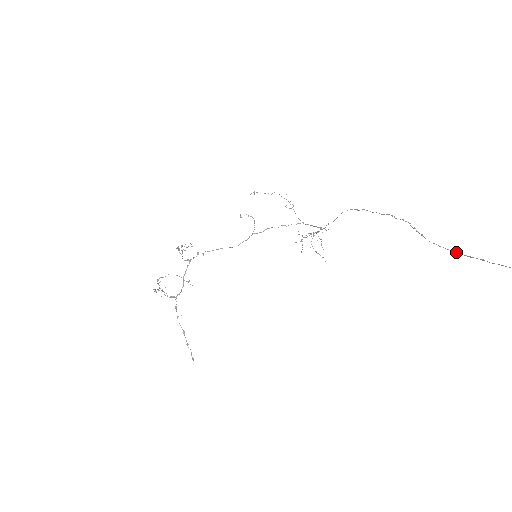
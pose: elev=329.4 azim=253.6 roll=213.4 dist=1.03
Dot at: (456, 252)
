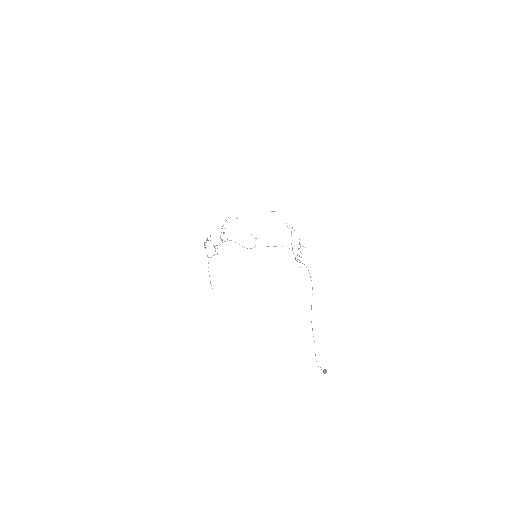
Dot at: occluded
